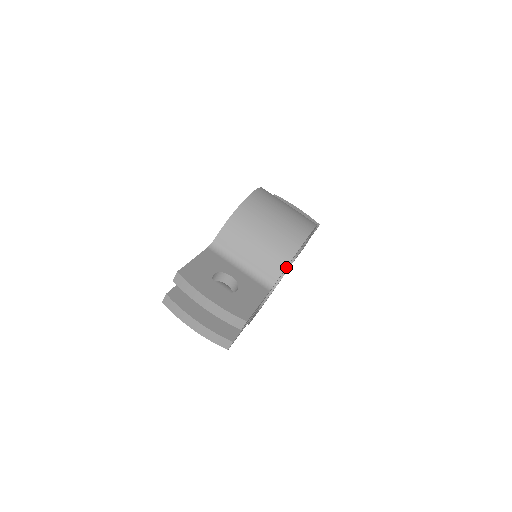
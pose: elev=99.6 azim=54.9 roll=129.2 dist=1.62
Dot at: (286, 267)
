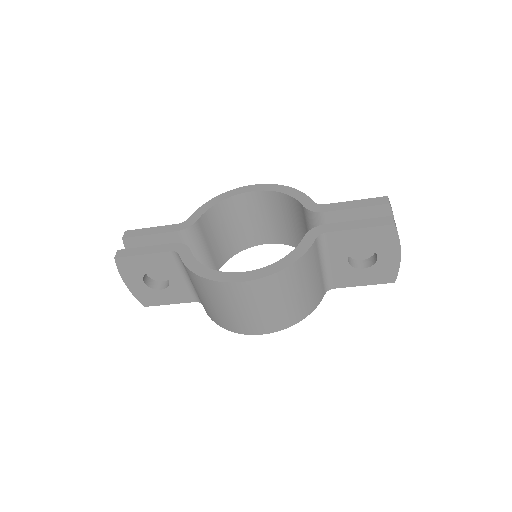
Dot at: occluded
